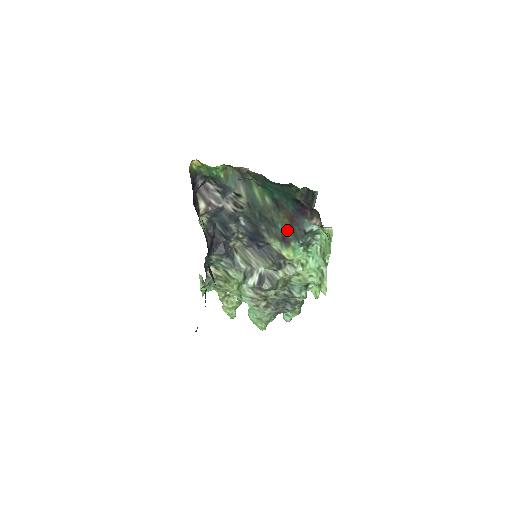
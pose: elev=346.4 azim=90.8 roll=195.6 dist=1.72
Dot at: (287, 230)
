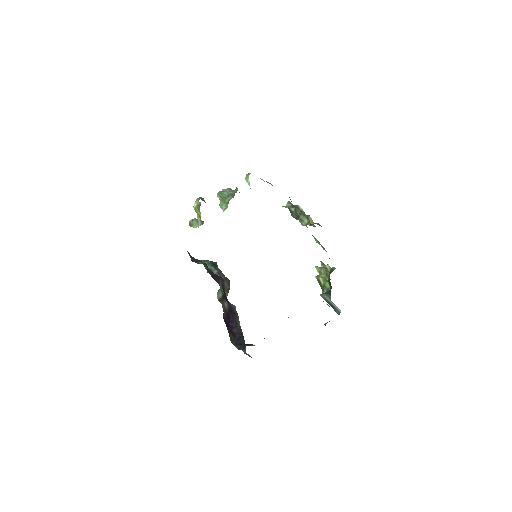
Dot at: occluded
